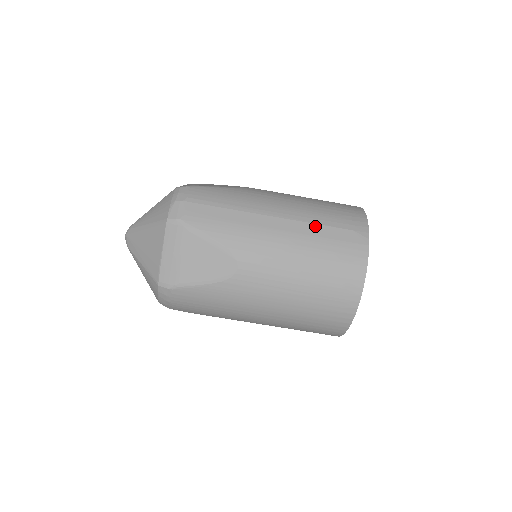
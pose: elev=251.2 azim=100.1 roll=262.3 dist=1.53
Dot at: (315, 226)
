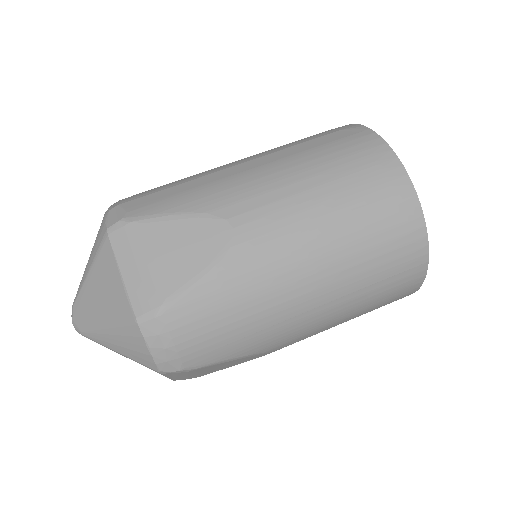
Dot at: (295, 147)
